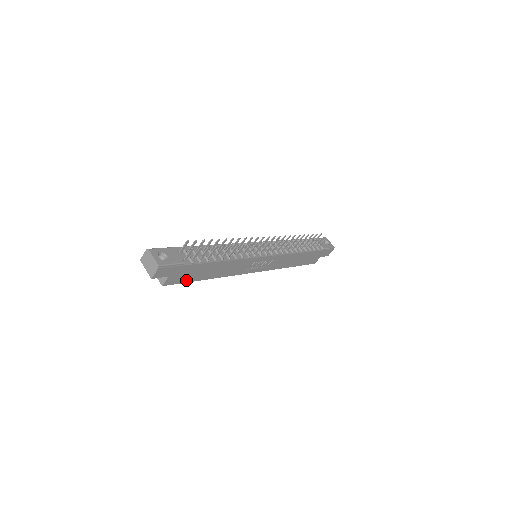
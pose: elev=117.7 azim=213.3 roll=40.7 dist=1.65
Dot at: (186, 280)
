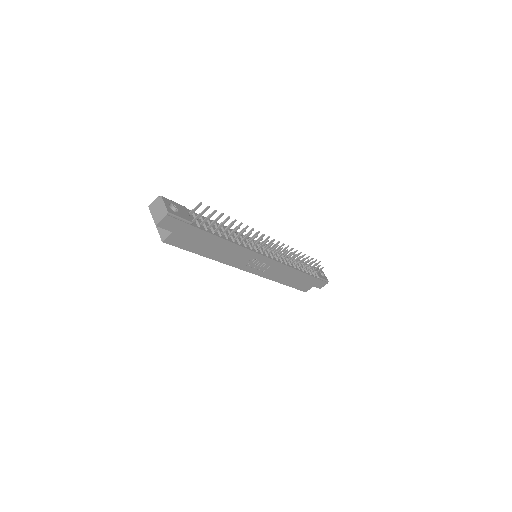
Dot at: (186, 247)
